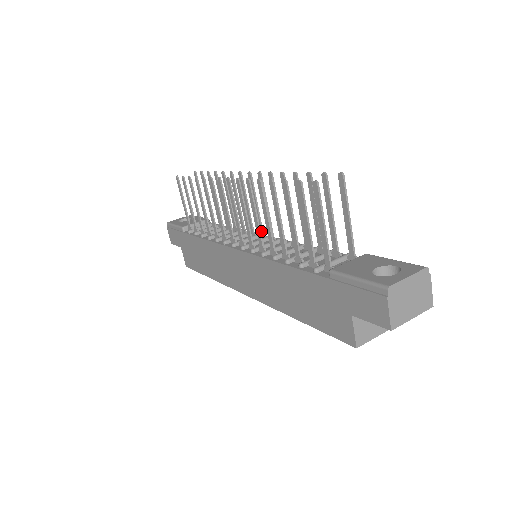
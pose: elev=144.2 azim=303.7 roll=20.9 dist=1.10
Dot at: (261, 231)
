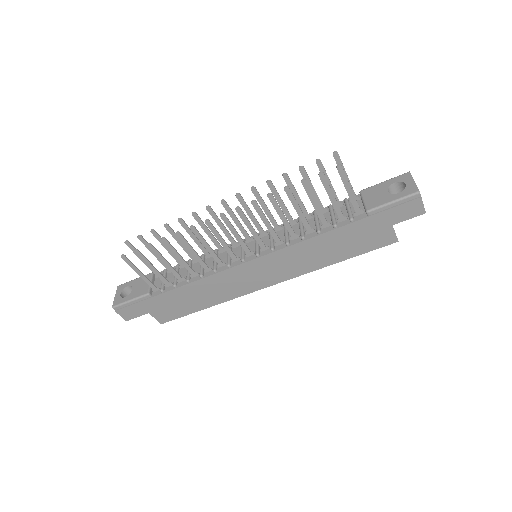
Dot at: (248, 237)
